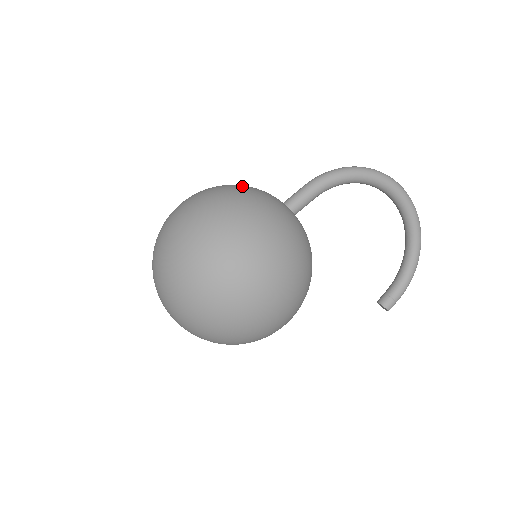
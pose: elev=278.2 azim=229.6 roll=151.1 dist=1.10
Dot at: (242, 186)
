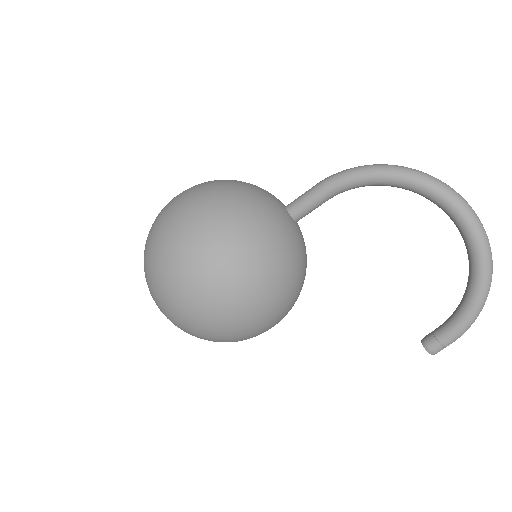
Dot at: (227, 183)
